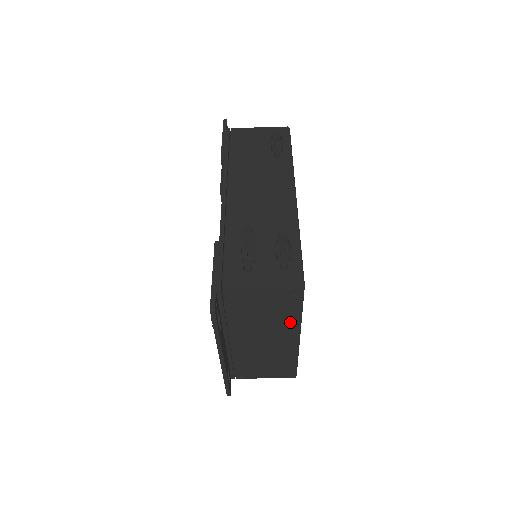
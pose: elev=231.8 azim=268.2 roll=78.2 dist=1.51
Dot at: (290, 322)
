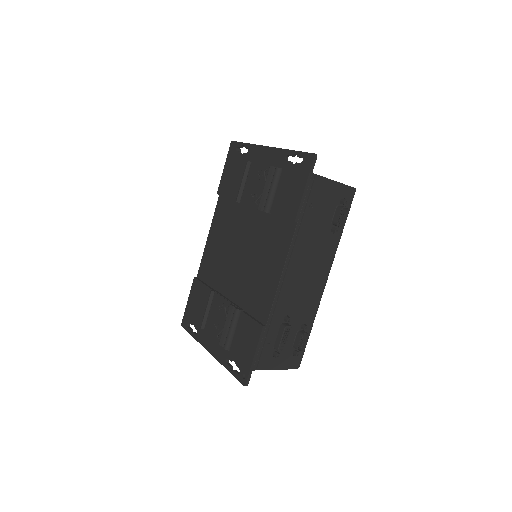
Dot at: occluded
